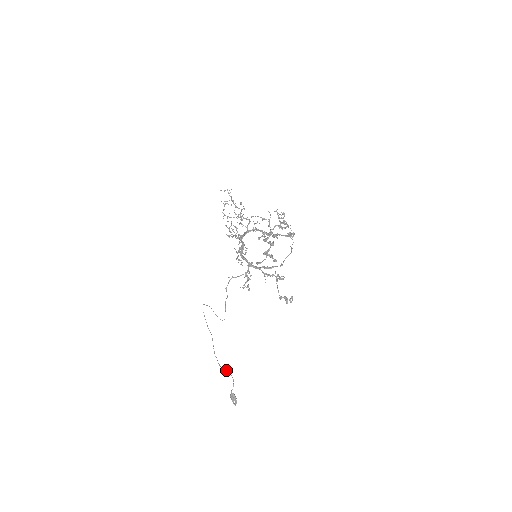
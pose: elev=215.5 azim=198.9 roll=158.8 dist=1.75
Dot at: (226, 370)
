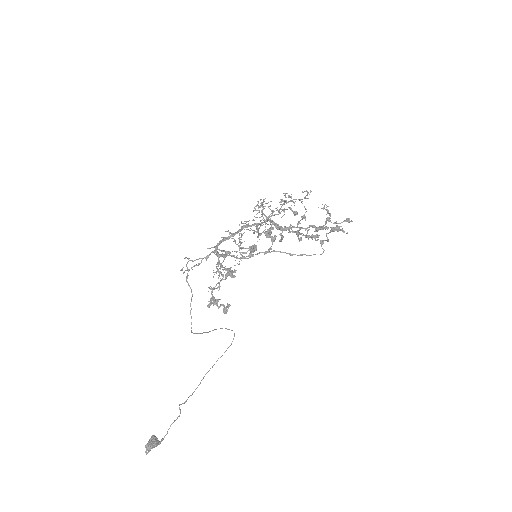
Dot at: (180, 409)
